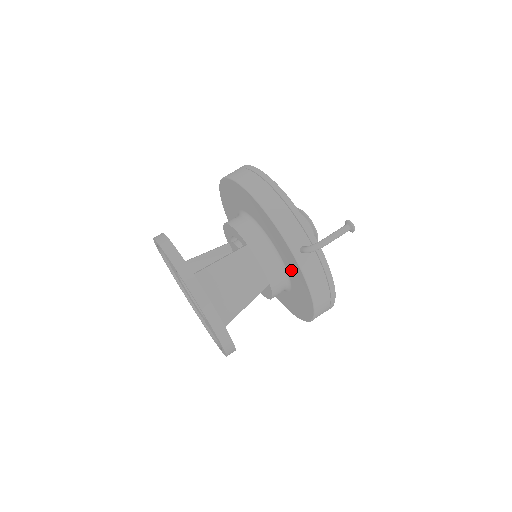
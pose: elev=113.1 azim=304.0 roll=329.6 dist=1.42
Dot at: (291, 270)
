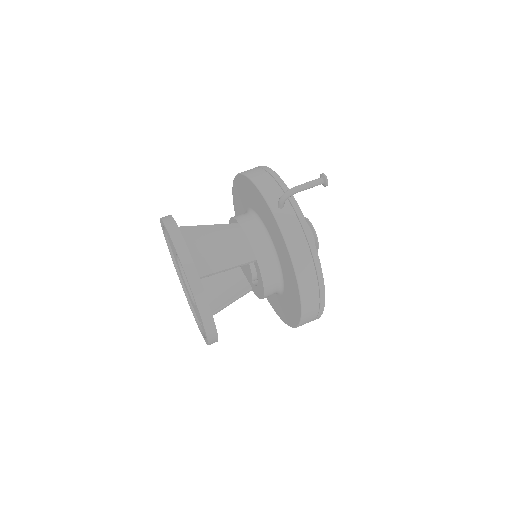
Dot at: (275, 240)
